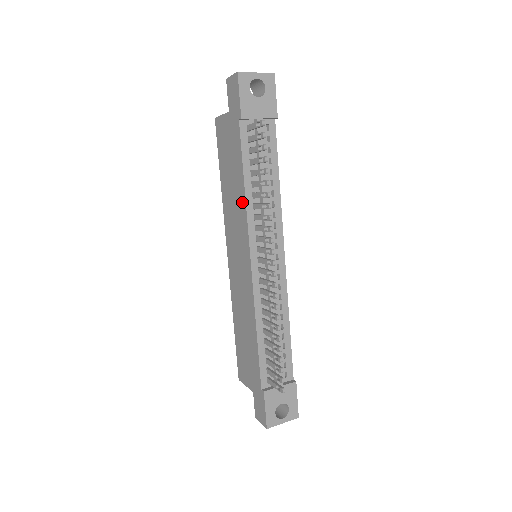
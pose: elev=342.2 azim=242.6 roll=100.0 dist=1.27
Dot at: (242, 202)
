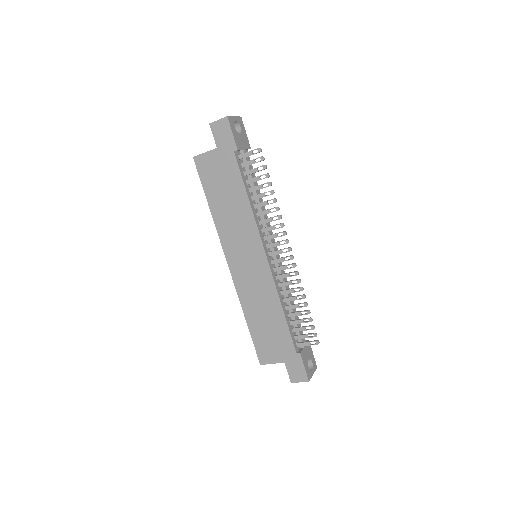
Dot at: (247, 214)
